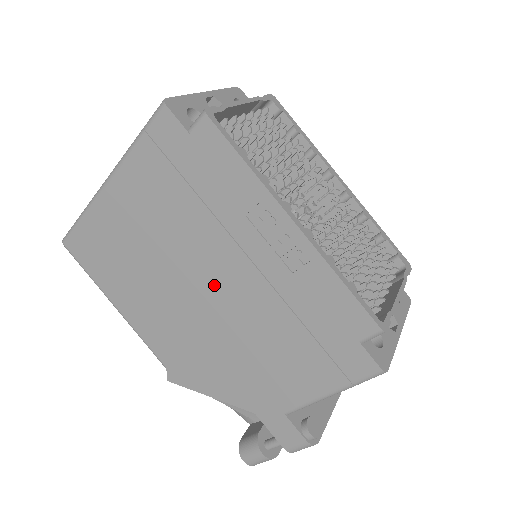
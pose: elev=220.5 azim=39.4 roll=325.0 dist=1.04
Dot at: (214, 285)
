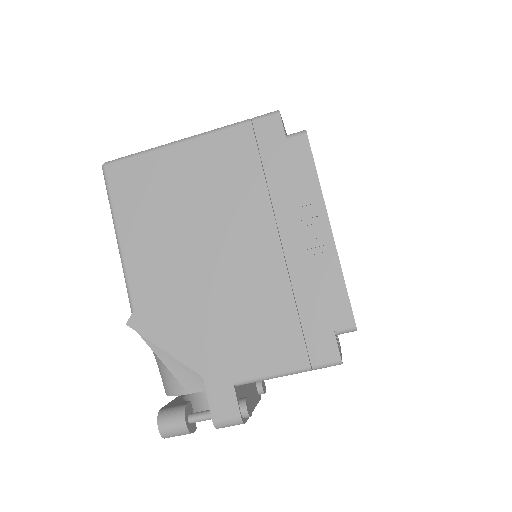
Dot at: (236, 250)
